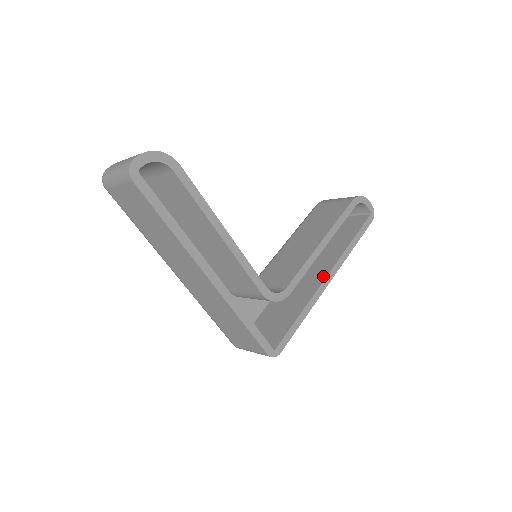
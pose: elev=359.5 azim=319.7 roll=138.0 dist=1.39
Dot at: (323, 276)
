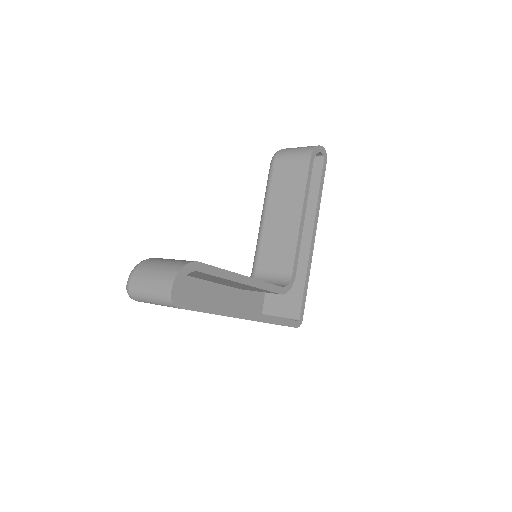
Dot at: (308, 238)
